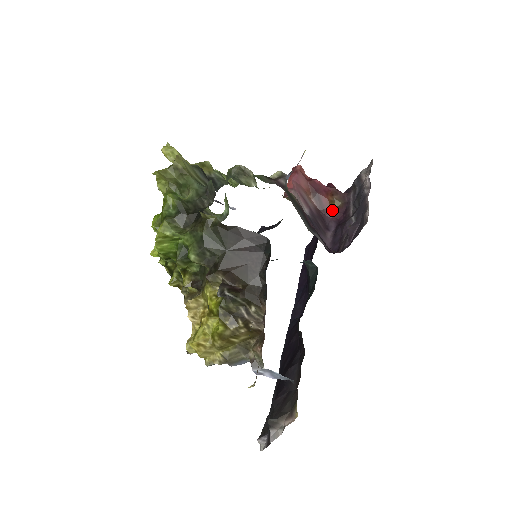
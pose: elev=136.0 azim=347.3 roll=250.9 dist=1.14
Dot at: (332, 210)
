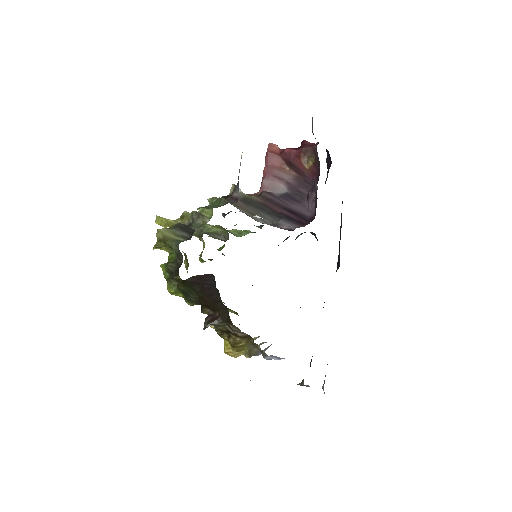
Dot at: (310, 170)
